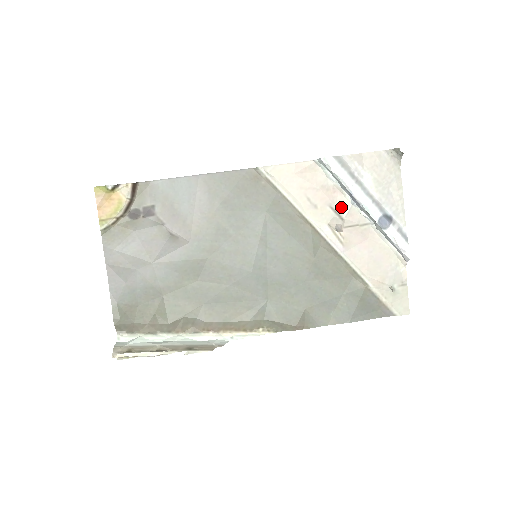
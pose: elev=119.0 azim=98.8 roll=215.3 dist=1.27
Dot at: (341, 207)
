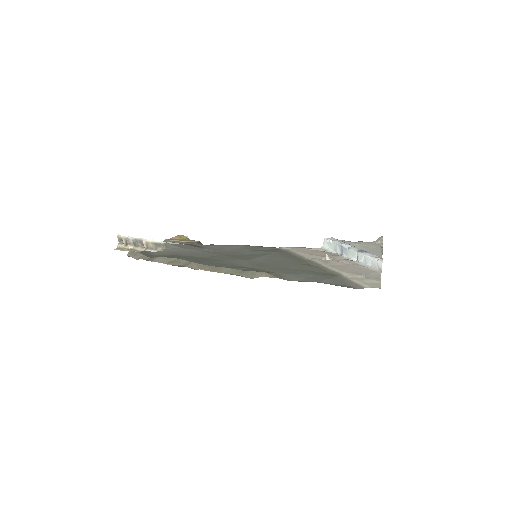
Dot at: (333, 256)
